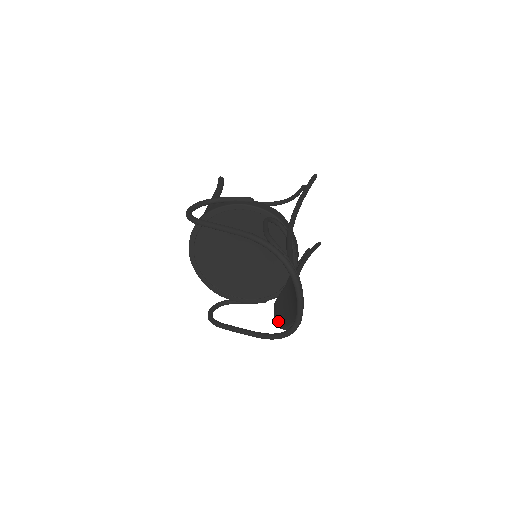
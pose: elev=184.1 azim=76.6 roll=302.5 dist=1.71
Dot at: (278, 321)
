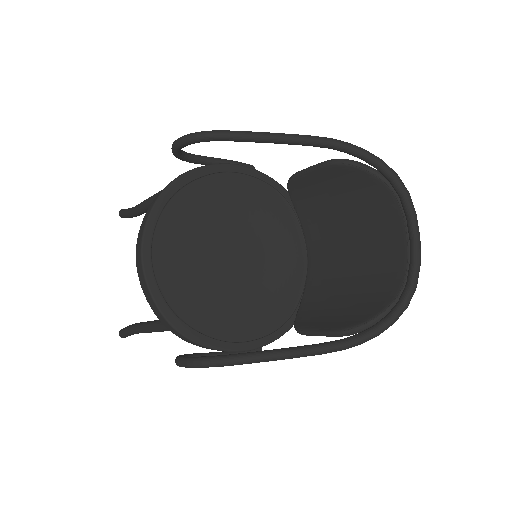
Dot at: (346, 324)
